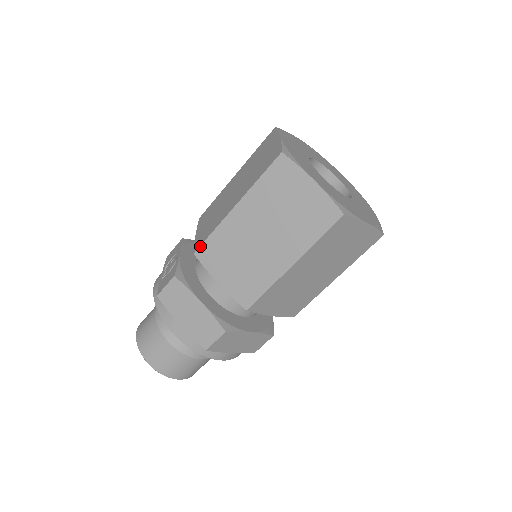
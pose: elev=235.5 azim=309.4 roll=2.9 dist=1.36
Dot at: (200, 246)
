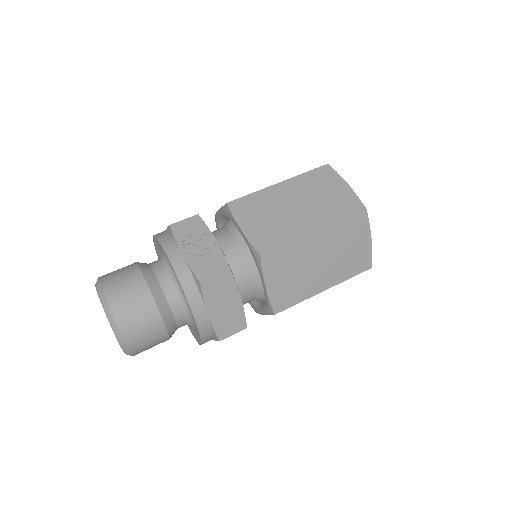
Dot at: (270, 251)
